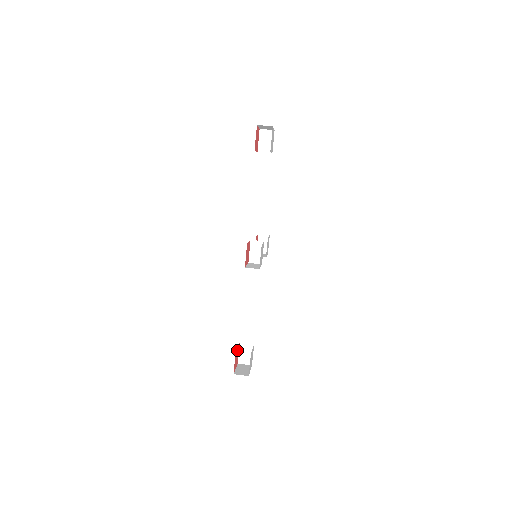
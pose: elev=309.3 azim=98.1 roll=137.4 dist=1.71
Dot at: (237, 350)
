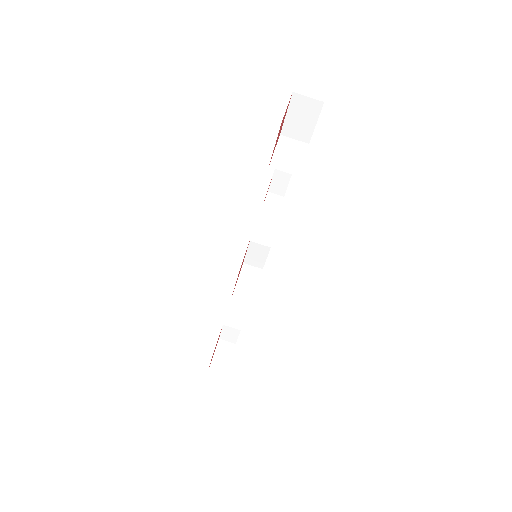
Dot at: (217, 341)
